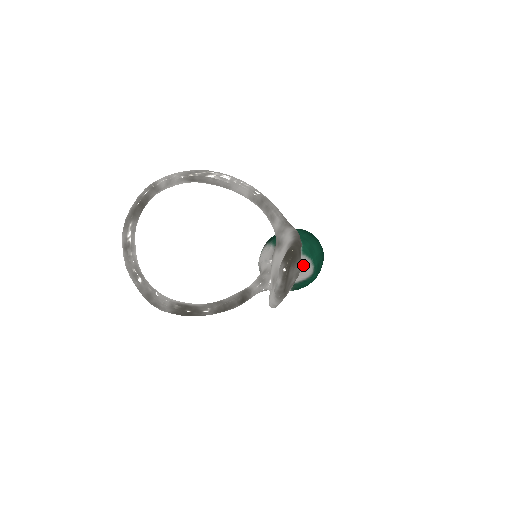
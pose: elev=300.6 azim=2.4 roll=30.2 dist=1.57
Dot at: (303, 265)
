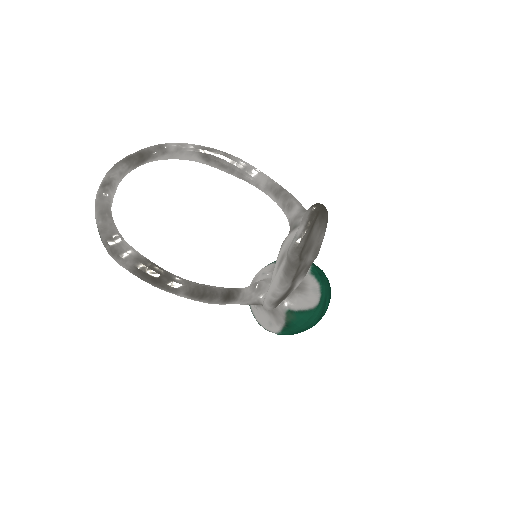
Dot at: (310, 286)
